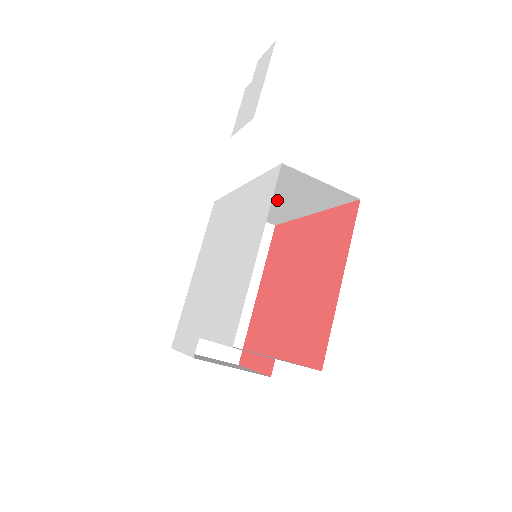
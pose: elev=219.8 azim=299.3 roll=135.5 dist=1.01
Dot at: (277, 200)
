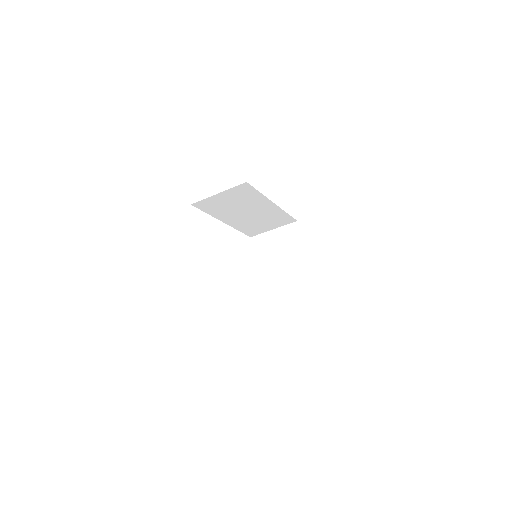
Dot at: (249, 214)
